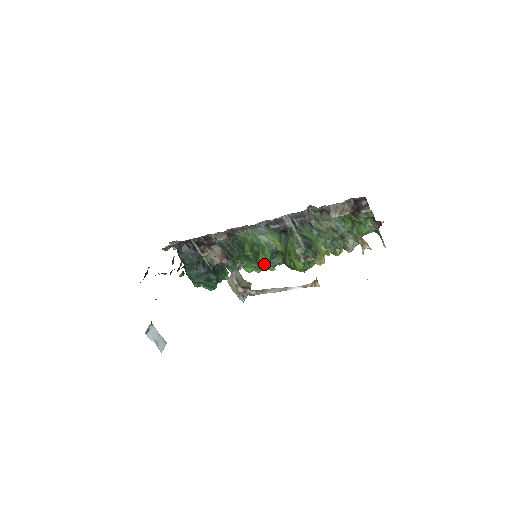
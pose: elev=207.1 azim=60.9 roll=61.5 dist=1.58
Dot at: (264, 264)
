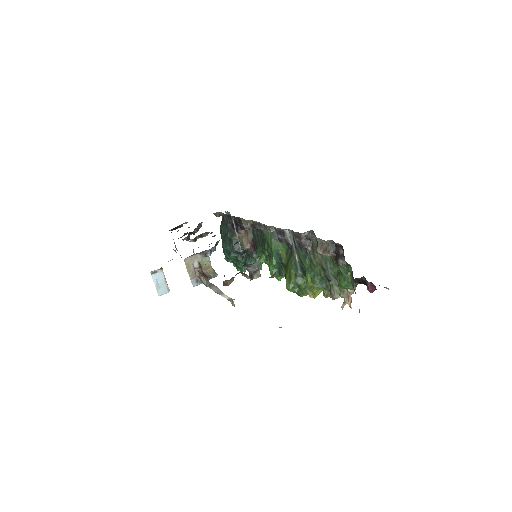
Dot at: (270, 269)
